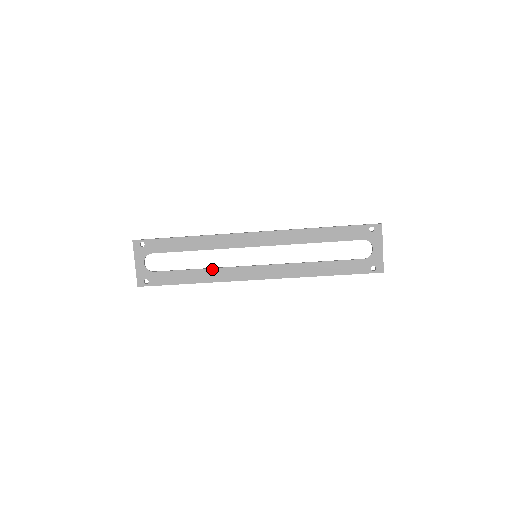
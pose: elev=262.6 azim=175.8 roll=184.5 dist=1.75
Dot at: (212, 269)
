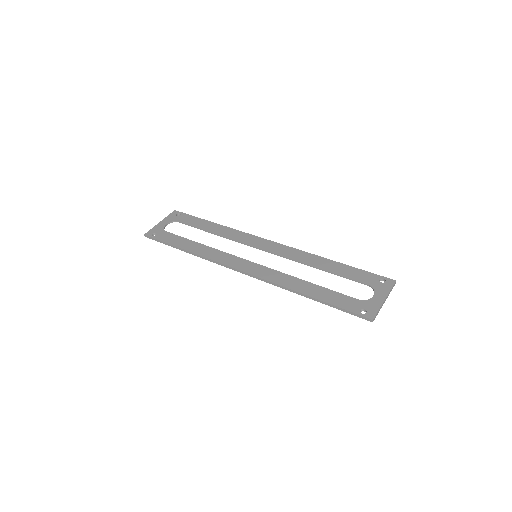
Dot at: (211, 248)
